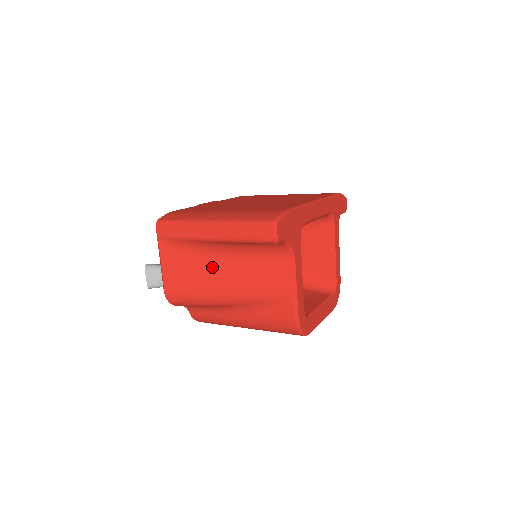
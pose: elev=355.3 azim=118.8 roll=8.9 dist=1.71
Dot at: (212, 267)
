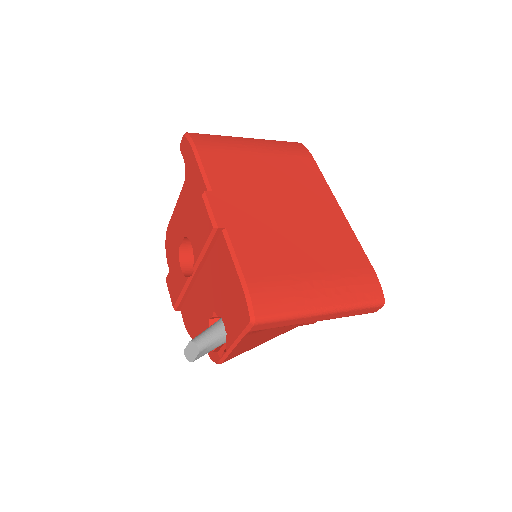
Dot at: occluded
